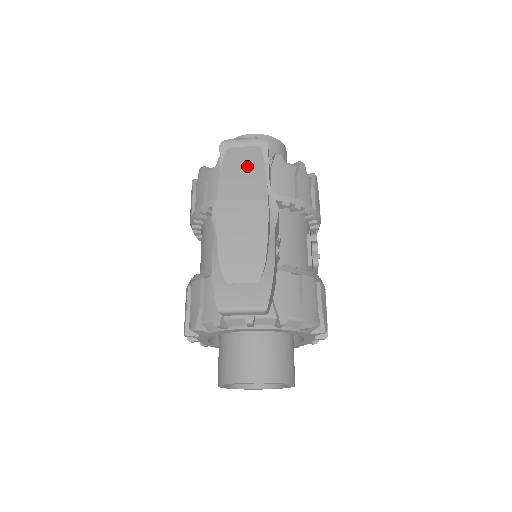
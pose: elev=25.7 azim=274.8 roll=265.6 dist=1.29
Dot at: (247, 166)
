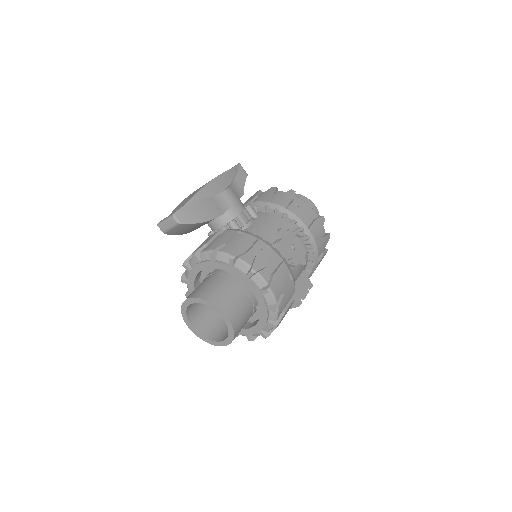
Dot at: occluded
